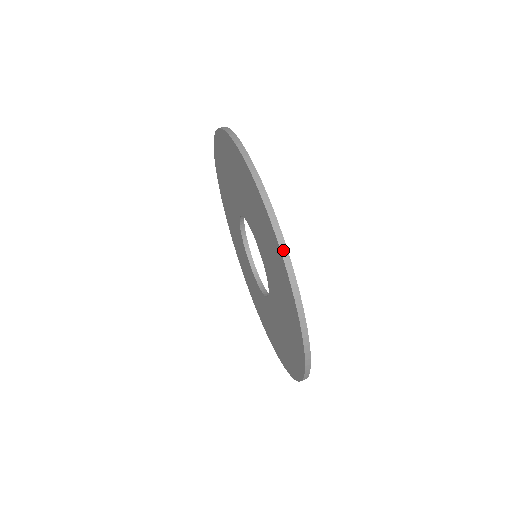
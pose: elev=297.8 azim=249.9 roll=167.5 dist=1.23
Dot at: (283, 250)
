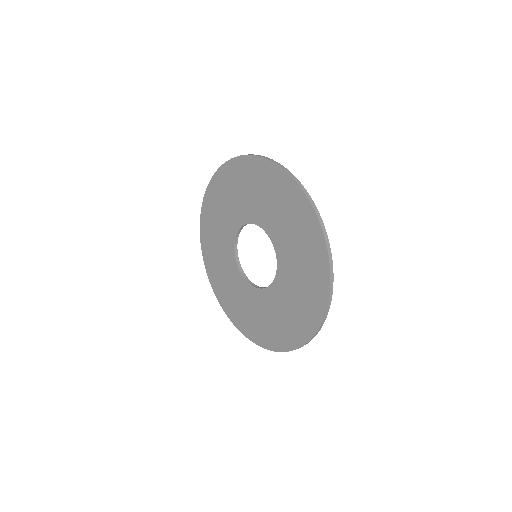
Dot at: (296, 180)
